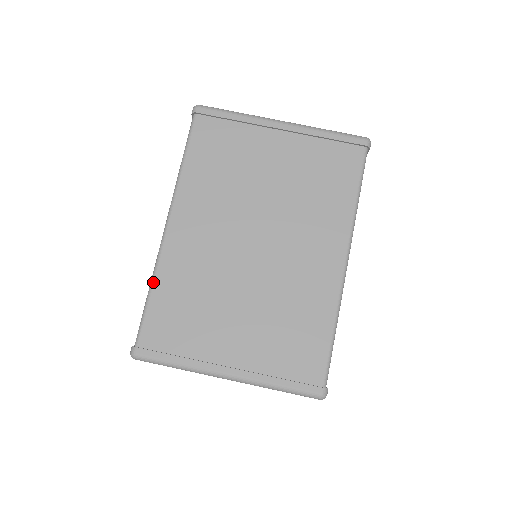
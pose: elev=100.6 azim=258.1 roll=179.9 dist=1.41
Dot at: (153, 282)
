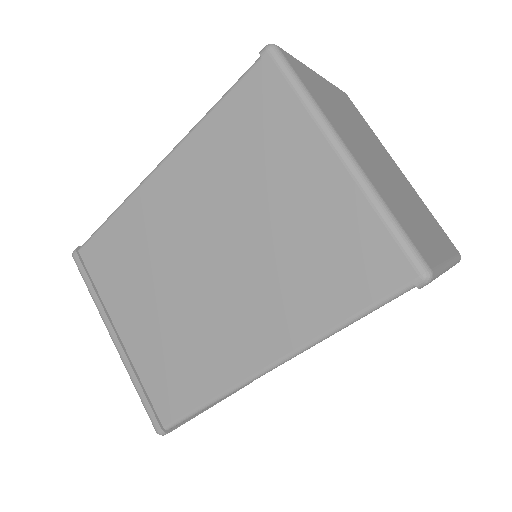
Dot at: (115, 212)
